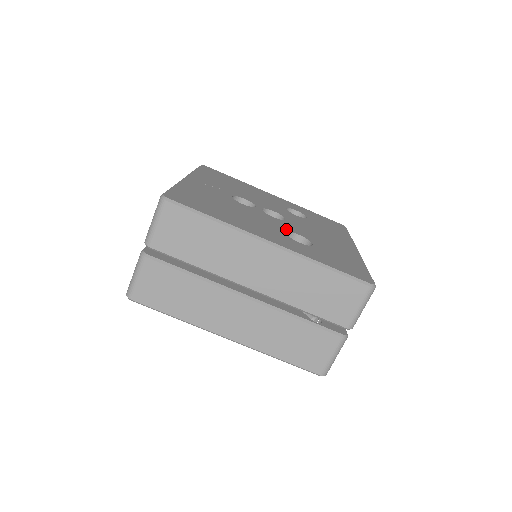
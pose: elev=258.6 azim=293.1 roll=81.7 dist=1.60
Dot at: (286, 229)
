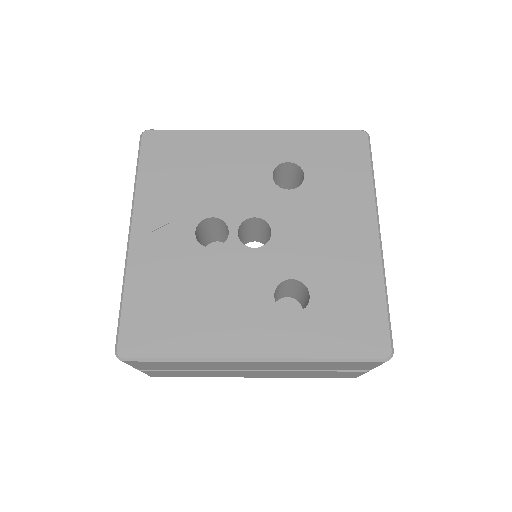
Dot at: (273, 279)
